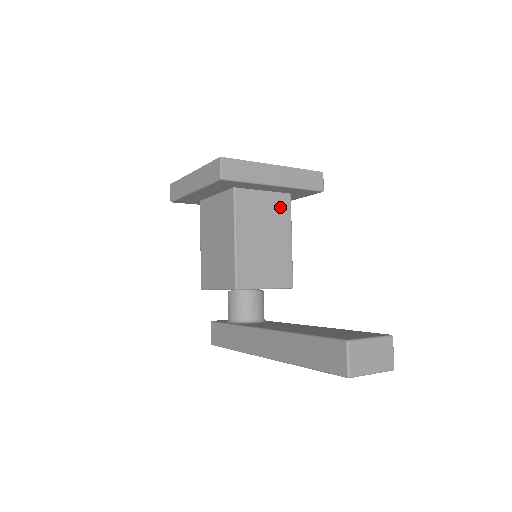
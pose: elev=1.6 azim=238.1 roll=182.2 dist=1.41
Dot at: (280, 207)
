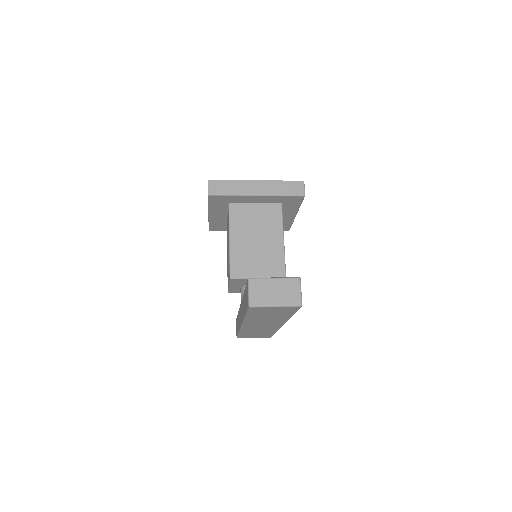
Dot at: (271, 214)
